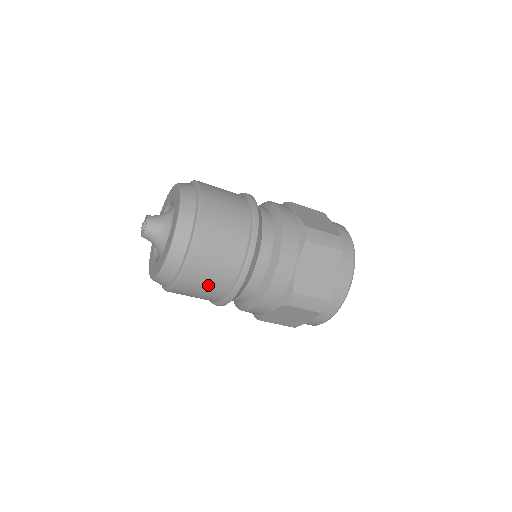
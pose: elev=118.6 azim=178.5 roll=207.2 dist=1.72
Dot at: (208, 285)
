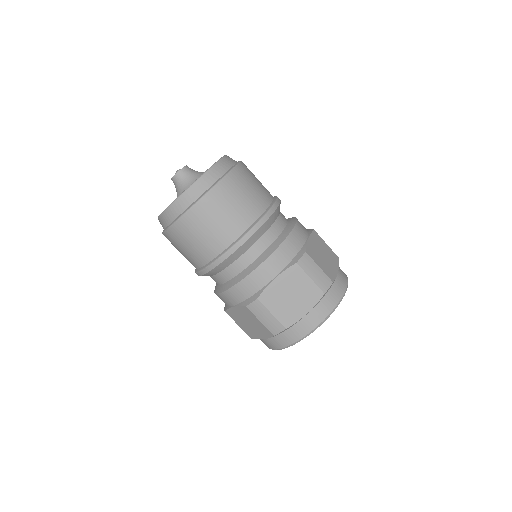
Dot at: (193, 247)
